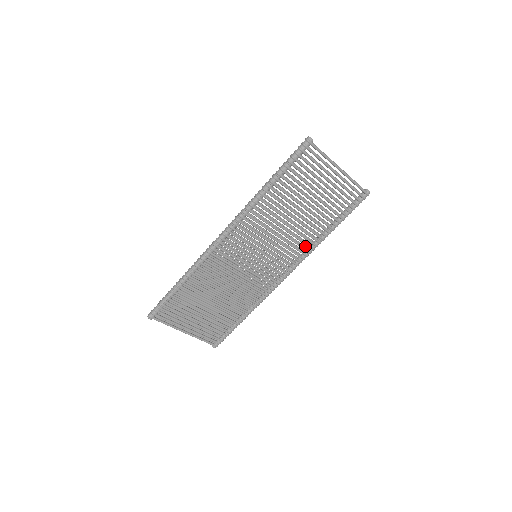
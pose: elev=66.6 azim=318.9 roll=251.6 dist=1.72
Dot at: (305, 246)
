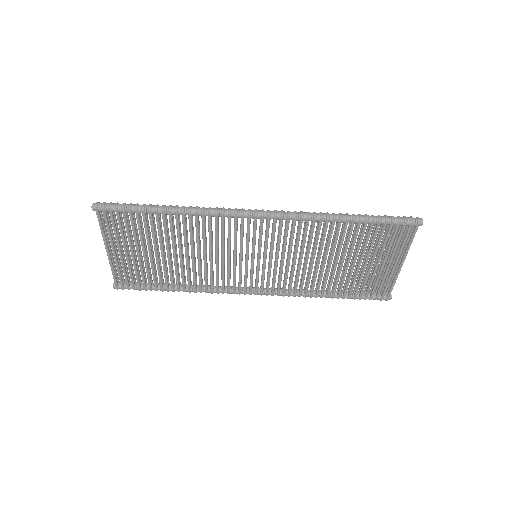
Dot at: occluded
